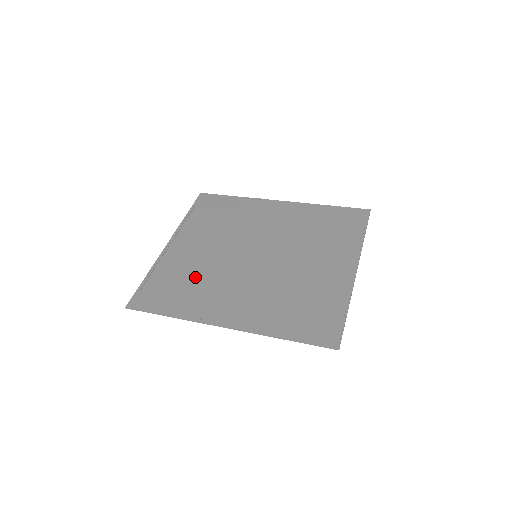
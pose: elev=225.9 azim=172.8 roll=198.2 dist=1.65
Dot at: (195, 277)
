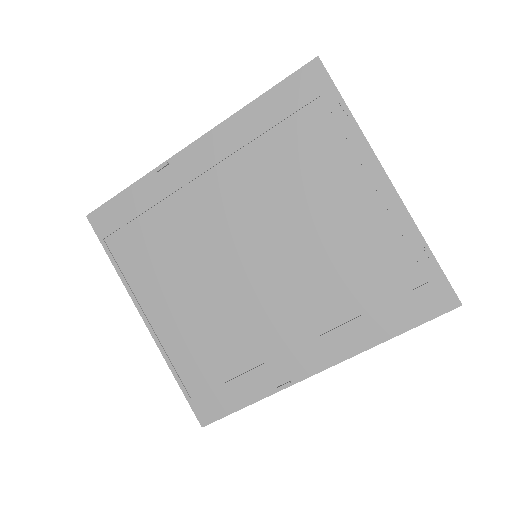
Dot at: (225, 339)
